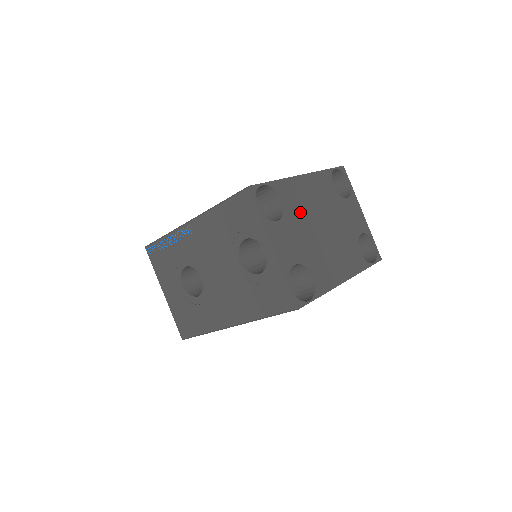
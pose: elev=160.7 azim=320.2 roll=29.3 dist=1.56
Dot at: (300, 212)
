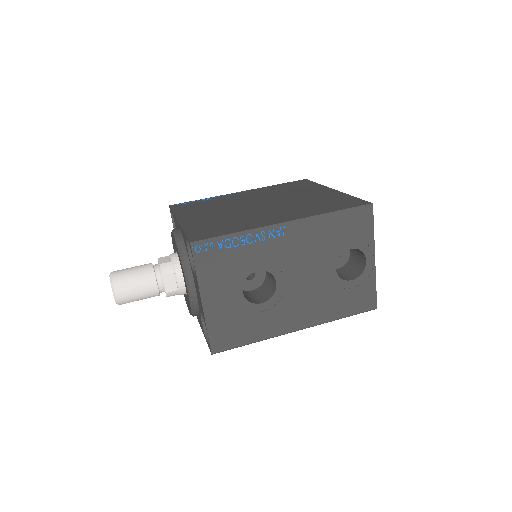
Dot at: occluded
